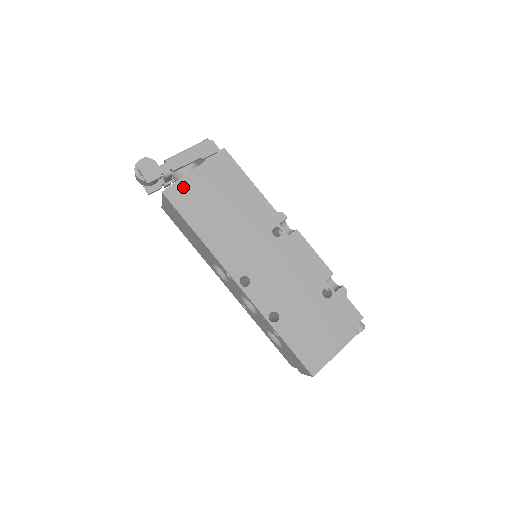
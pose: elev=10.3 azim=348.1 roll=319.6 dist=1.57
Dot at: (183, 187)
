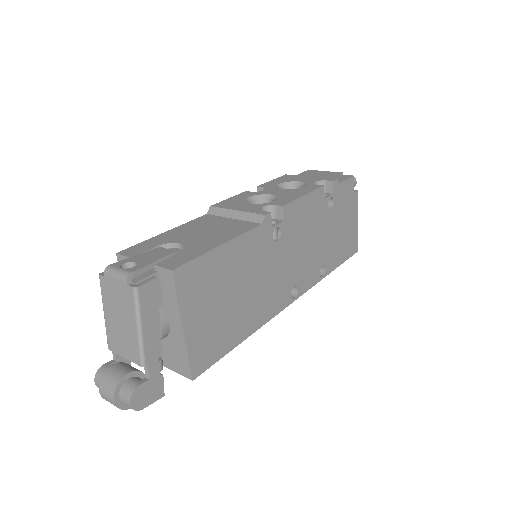
Dot at: (197, 349)
